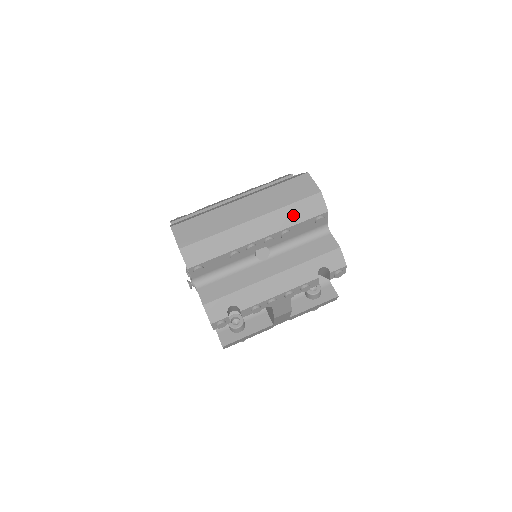
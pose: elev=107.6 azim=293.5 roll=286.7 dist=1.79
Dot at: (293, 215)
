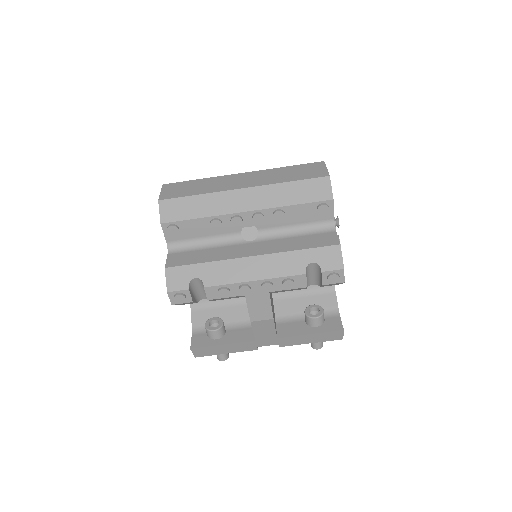
Dot at: (291, 194)
